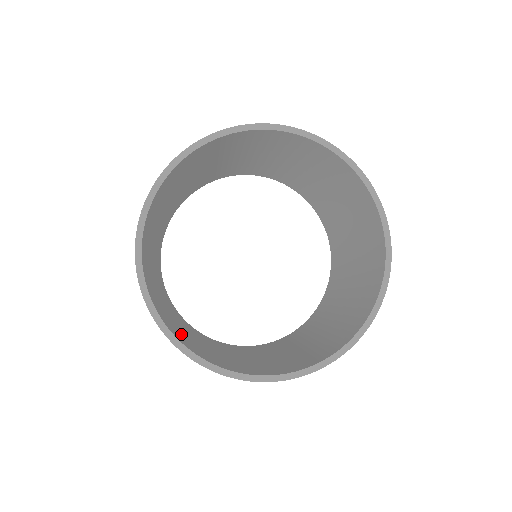
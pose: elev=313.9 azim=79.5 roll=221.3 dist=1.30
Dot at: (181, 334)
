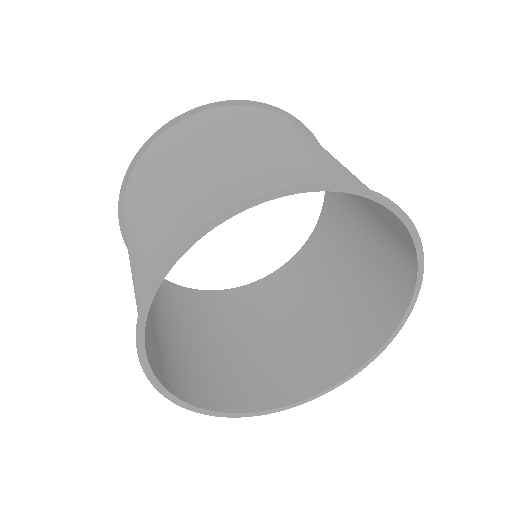
Dot at: (195, 371)
